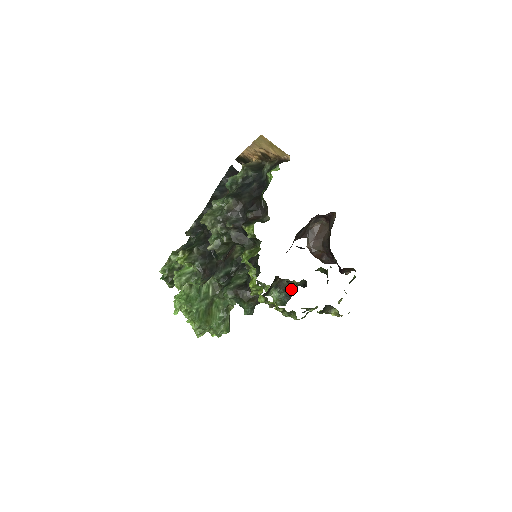
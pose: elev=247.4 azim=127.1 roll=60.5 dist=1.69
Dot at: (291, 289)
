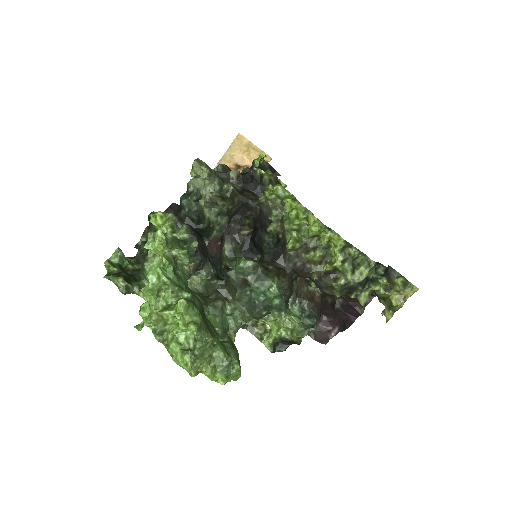
Dot at: (315, 303)
